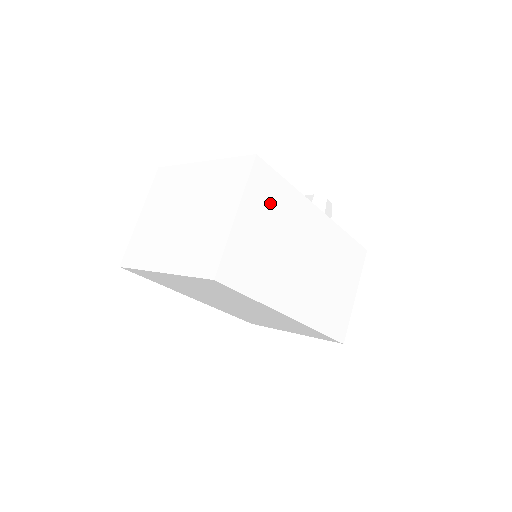
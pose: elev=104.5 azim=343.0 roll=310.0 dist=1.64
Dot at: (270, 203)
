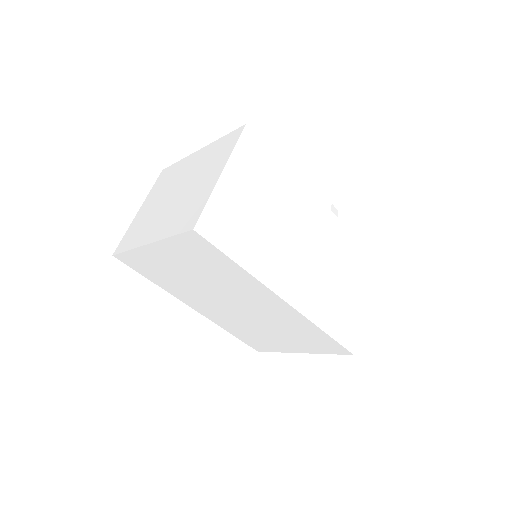
Dot at: (261, 174)
